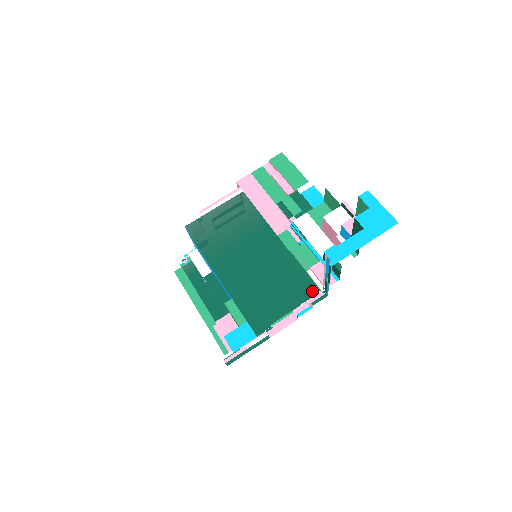
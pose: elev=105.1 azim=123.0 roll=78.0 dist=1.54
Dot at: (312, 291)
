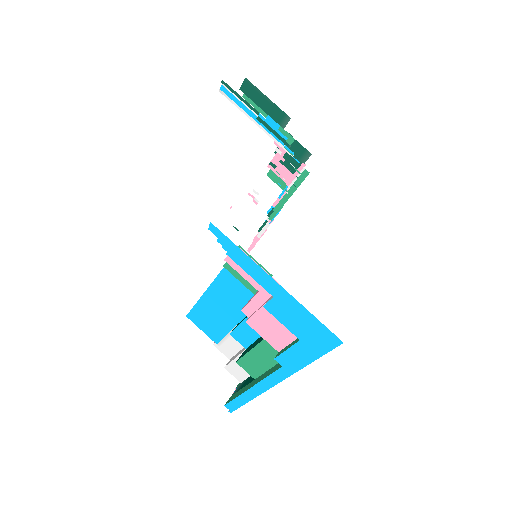
Dot at: occluded
